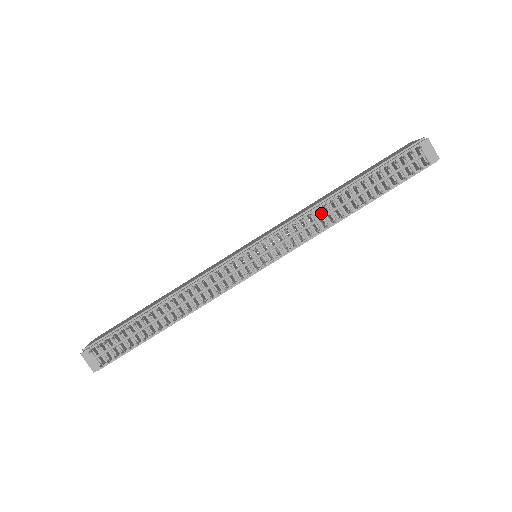
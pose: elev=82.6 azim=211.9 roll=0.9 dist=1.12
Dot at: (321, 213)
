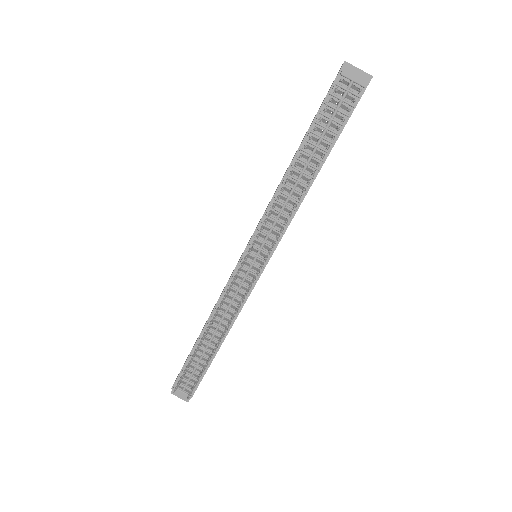
Dot at: (285, 195)
